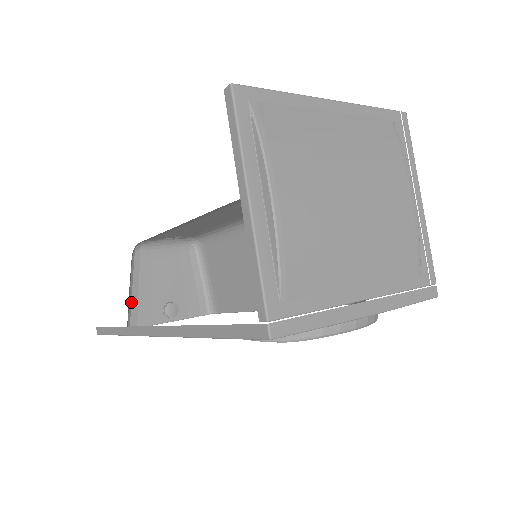
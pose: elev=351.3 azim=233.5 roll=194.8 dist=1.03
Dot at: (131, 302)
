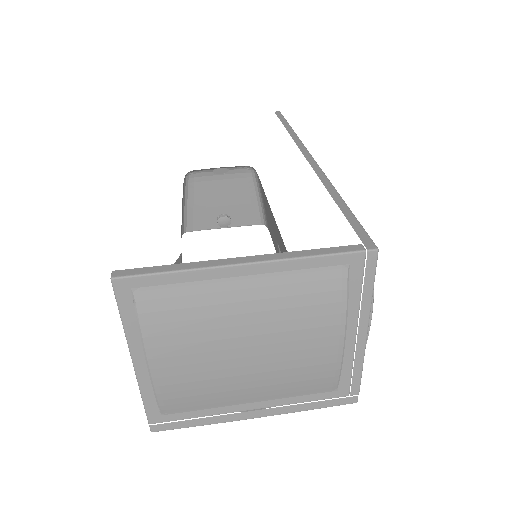
Dot at: (187, 213)
